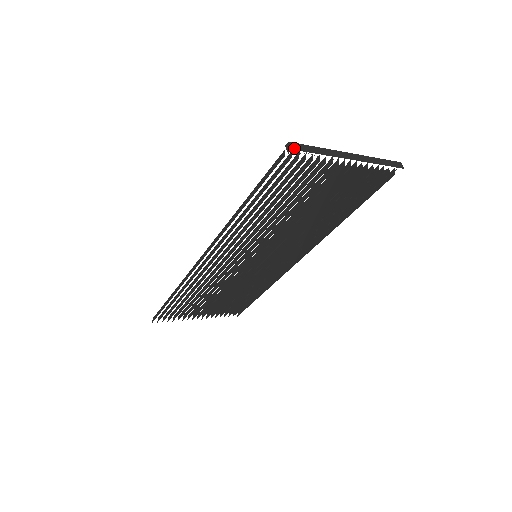
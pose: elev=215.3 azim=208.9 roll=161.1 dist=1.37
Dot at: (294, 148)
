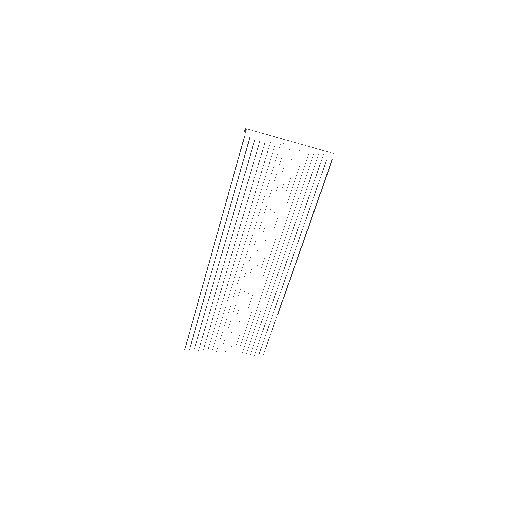
Dot at: occluded
